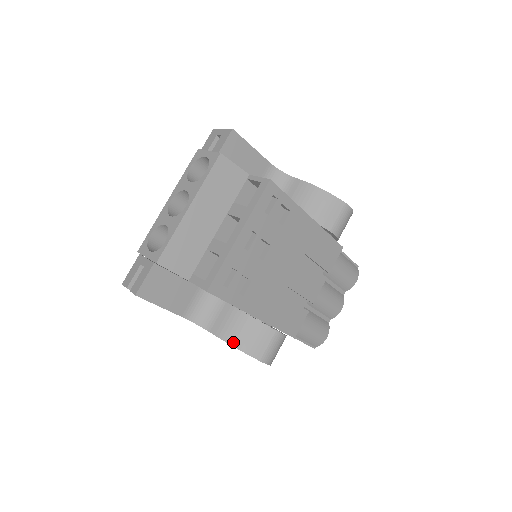
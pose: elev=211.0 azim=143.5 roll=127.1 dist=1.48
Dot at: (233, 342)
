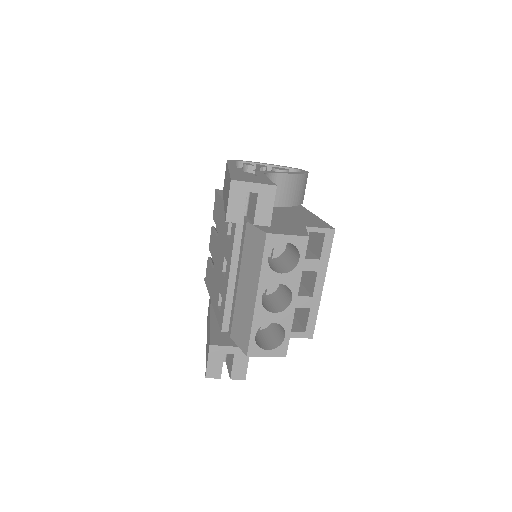
Dot at: occluded
